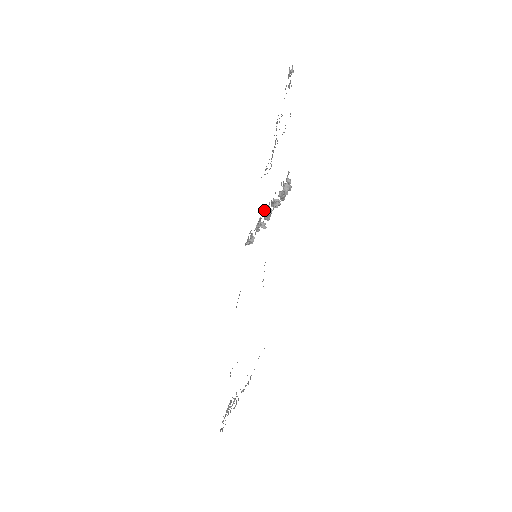
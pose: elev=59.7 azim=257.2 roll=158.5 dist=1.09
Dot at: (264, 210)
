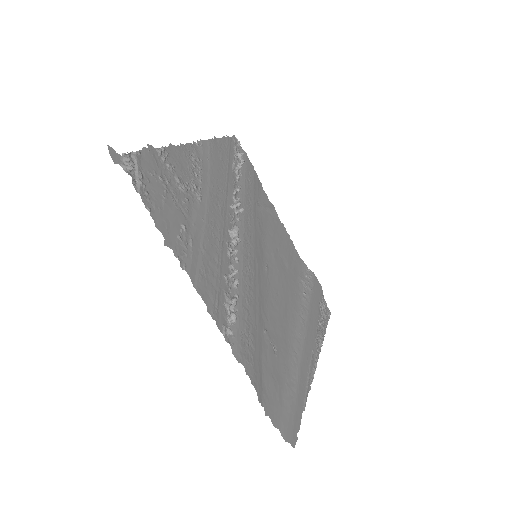
Dot at: (230, 237)
